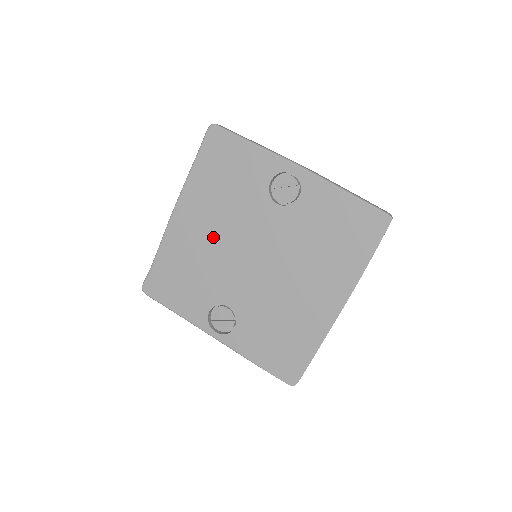
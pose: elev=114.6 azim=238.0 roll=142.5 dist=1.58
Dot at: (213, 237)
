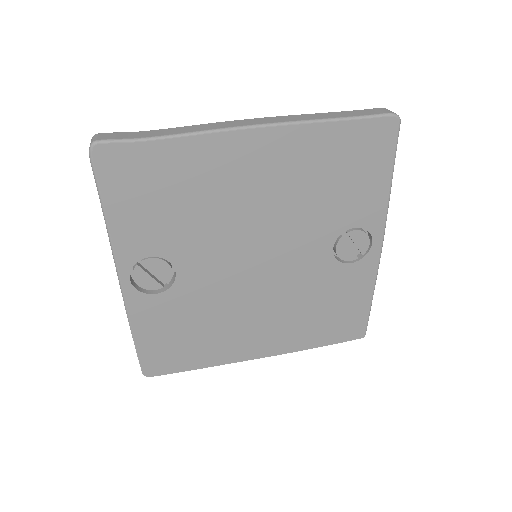
Dot at: (253, 204)
